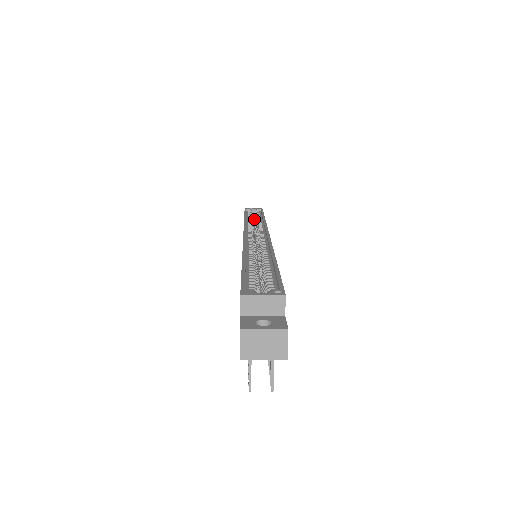
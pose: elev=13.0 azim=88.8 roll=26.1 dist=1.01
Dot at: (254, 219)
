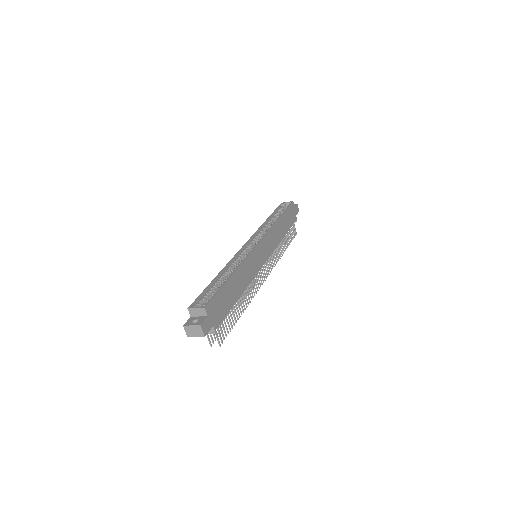
Dot at: occluded
